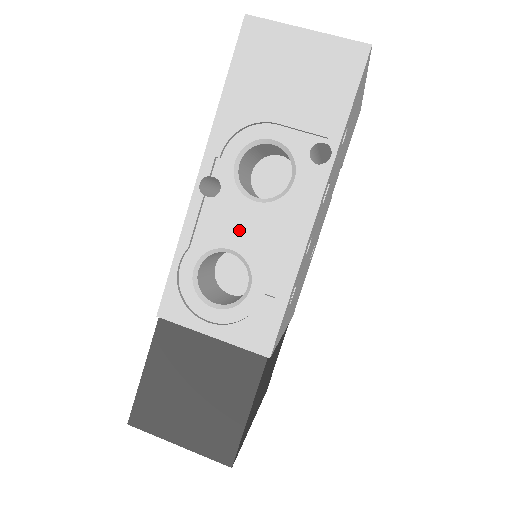
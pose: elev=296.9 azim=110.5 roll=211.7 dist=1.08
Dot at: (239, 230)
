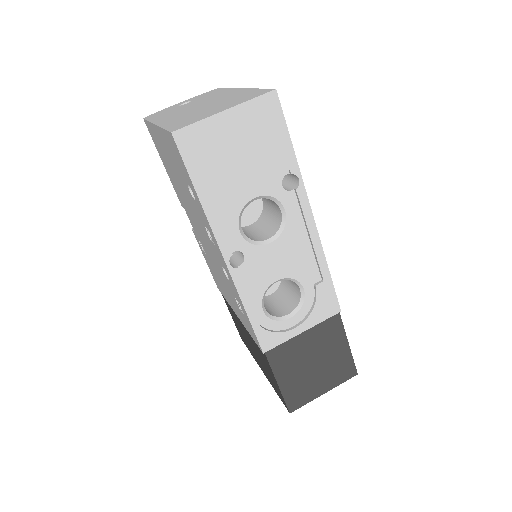
Dot at: (273, 266)
